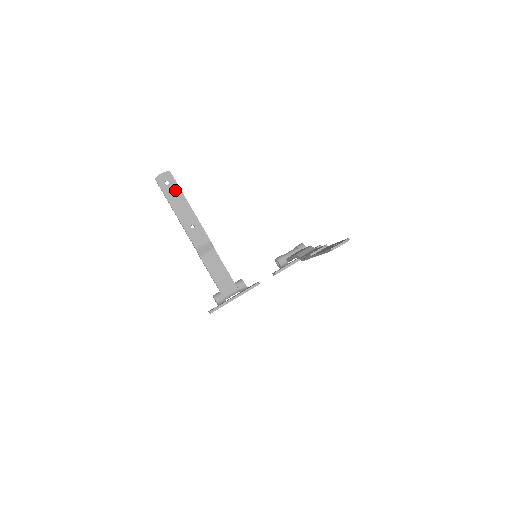
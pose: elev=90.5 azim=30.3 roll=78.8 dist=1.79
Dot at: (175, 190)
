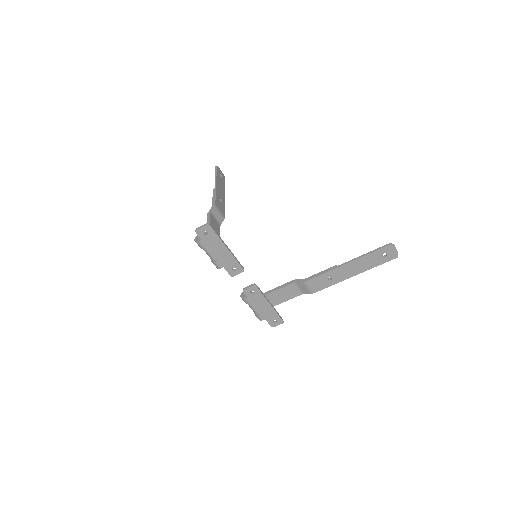
Dot at: (223, 182)
